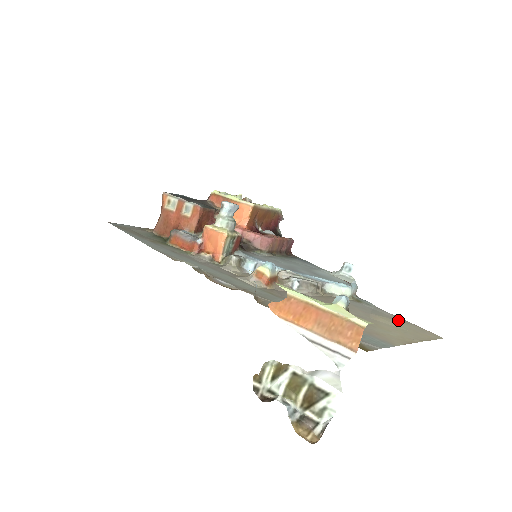
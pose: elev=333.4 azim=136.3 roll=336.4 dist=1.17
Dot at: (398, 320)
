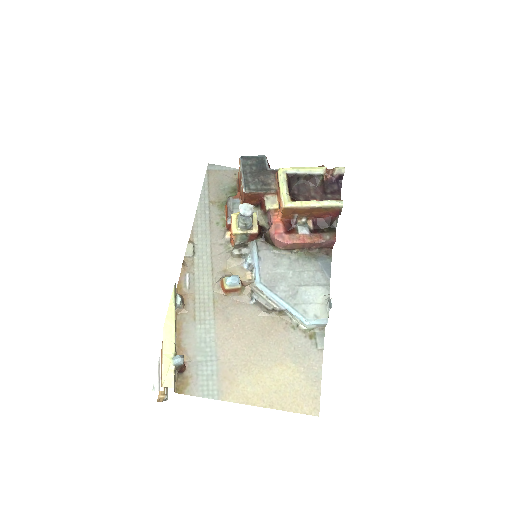
Dot at: (308, 376)
